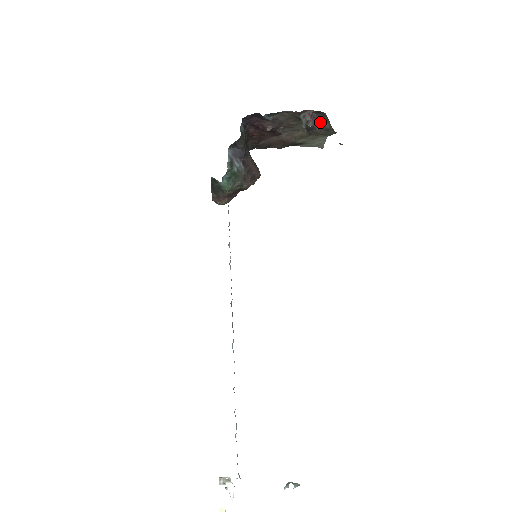
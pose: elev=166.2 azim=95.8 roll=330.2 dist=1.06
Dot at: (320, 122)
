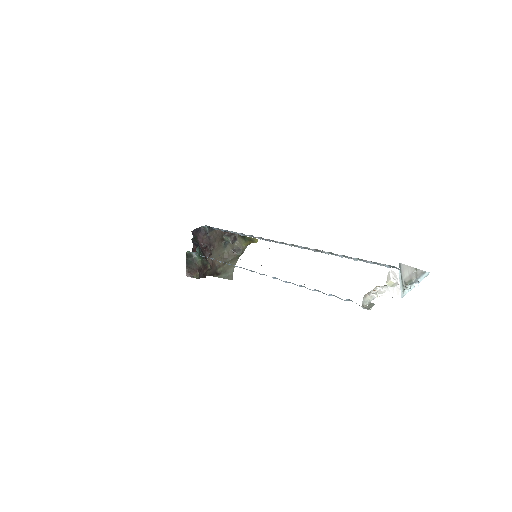
Dot at: (233, 246)
